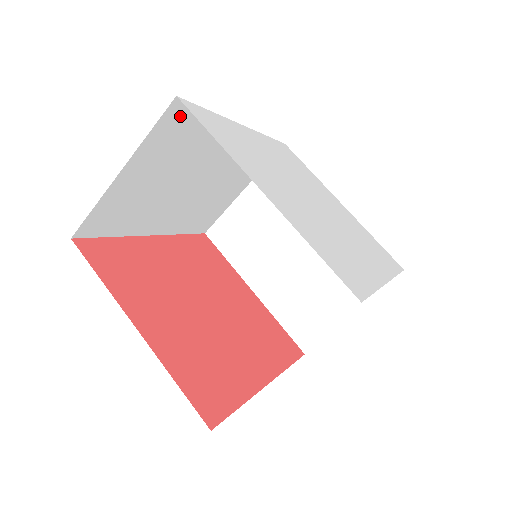
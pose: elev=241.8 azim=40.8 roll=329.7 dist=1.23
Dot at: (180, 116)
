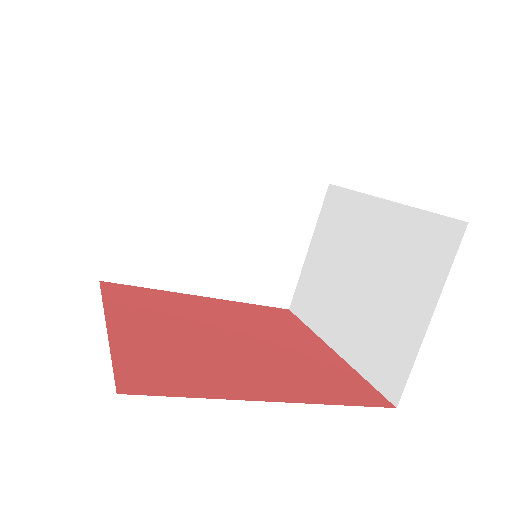
Dot at: (152, 146)
